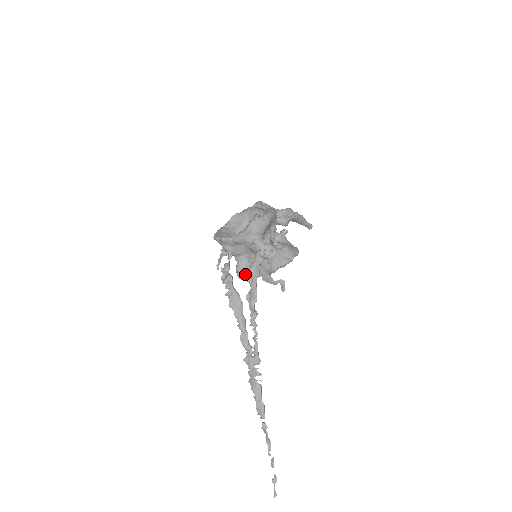
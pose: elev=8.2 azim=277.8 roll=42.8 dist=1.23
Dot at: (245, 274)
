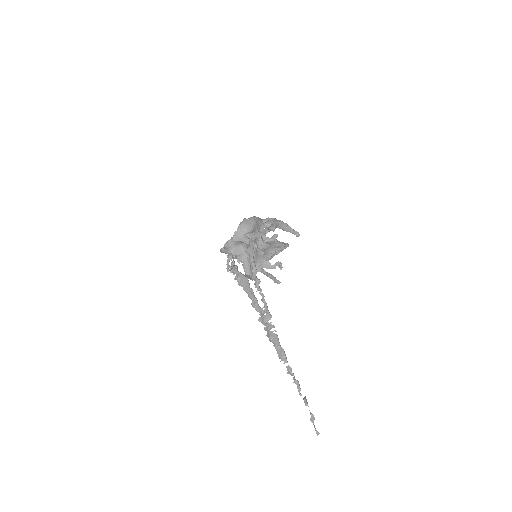
Dot at: occluded
